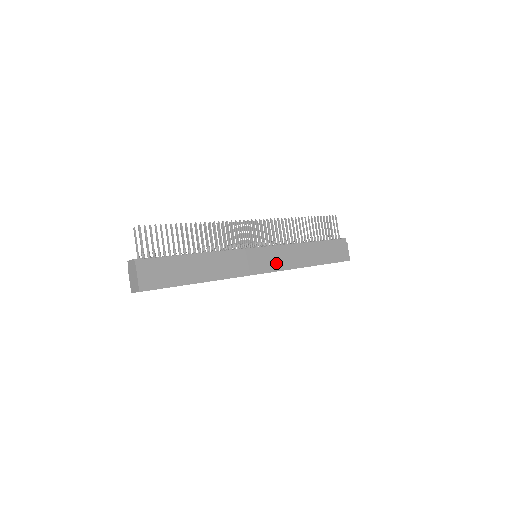
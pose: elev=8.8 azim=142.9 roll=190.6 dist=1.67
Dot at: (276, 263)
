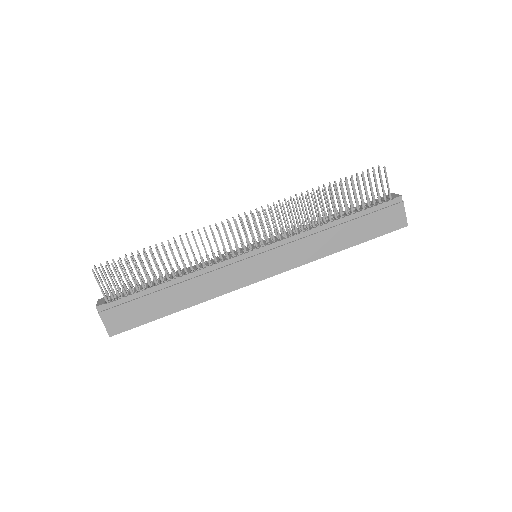
Dot at: (282, 262)
